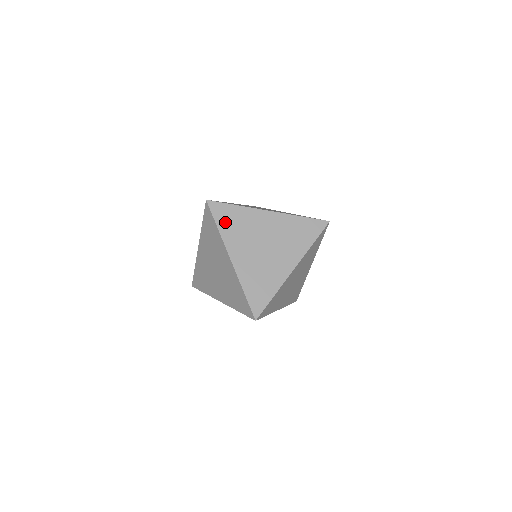
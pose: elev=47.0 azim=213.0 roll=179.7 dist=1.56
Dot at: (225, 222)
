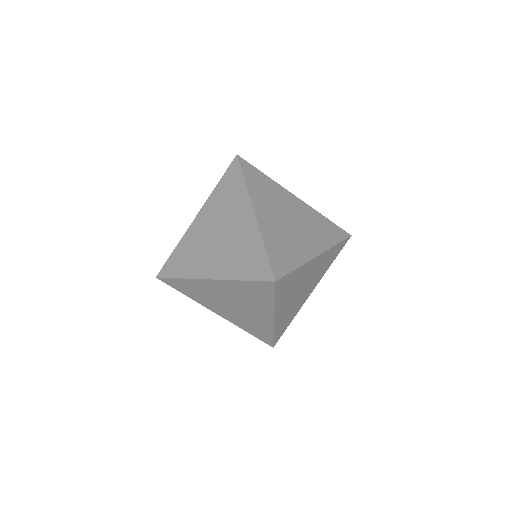
Dot at: (283, 291)
